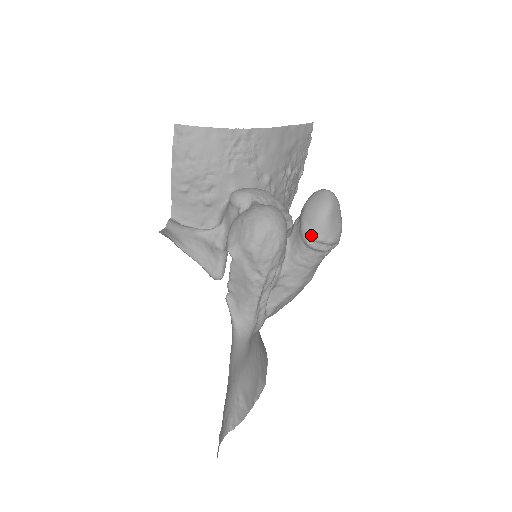
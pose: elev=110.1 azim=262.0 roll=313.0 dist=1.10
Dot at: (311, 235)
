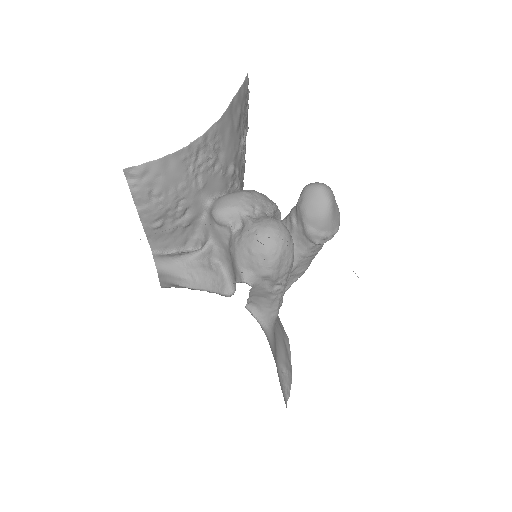
Dot at: (319, 236)
